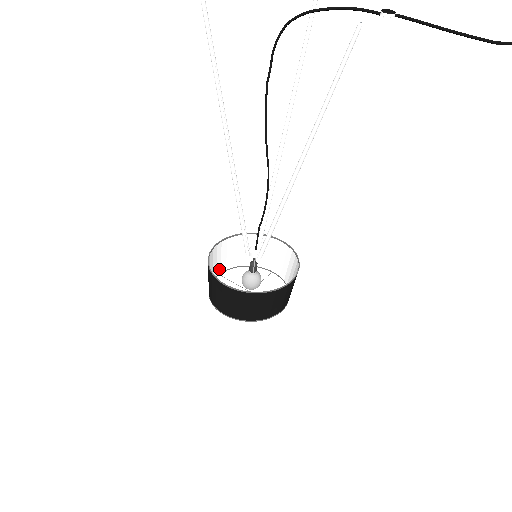
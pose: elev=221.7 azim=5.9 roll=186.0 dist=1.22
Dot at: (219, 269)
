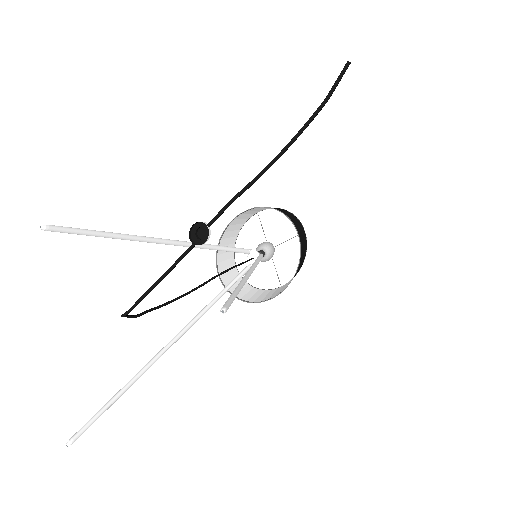
Dot at: occluded
